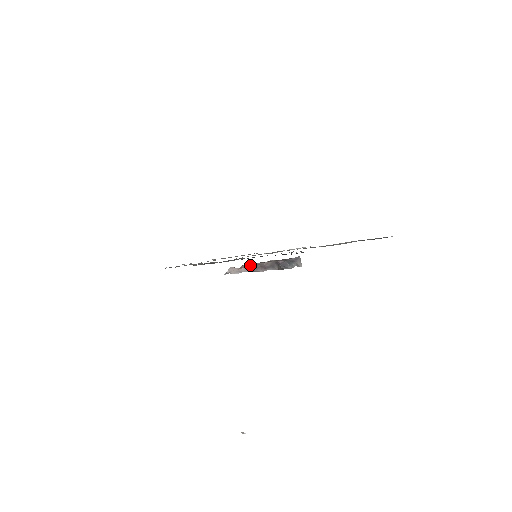
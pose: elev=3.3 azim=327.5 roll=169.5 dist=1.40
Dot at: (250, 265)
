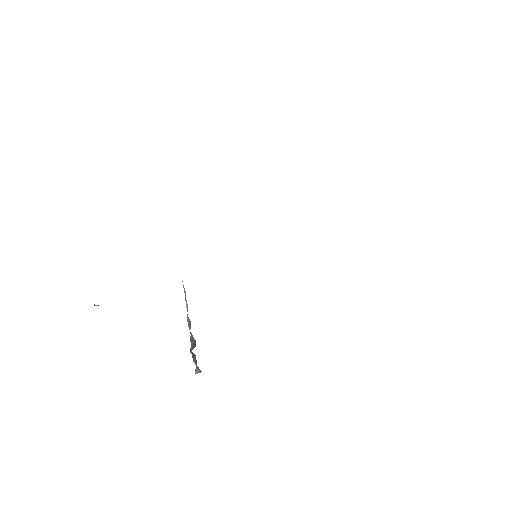
Dot at: (187, 314)
